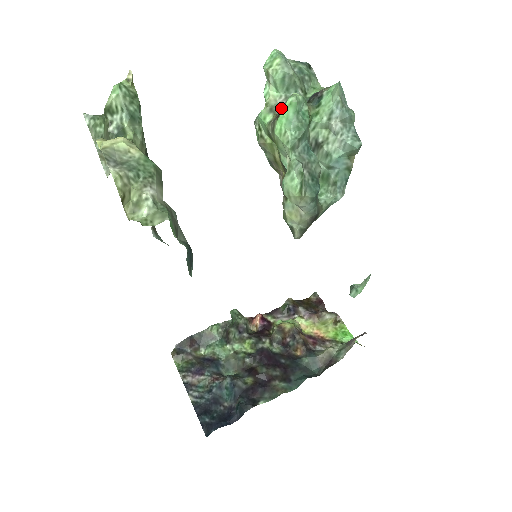
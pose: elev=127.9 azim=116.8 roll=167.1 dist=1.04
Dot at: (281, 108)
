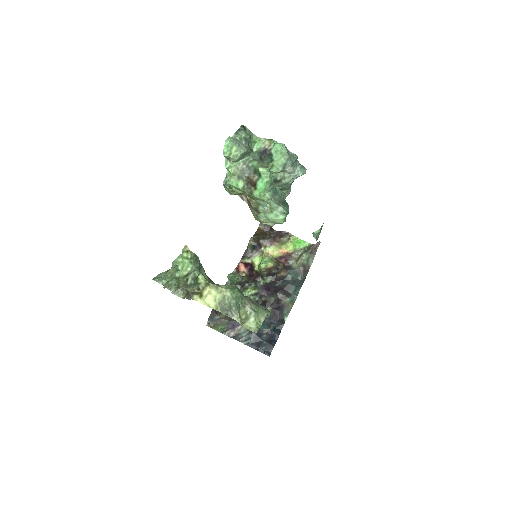
Dot at: (246, 174)
